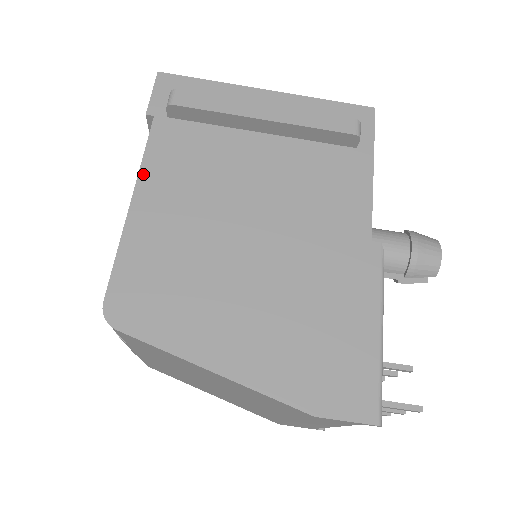
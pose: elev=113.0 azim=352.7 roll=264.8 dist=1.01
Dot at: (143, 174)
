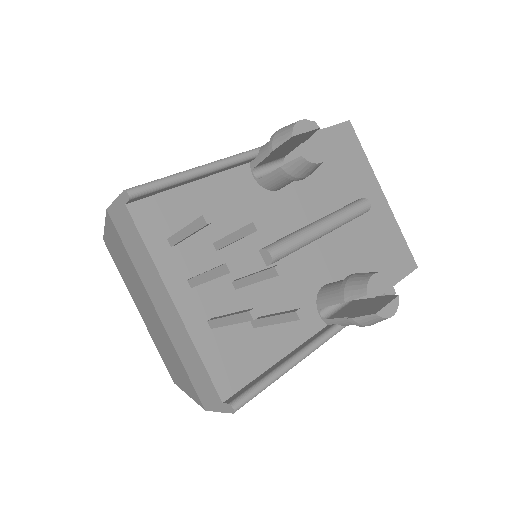
Dot at: occluded
